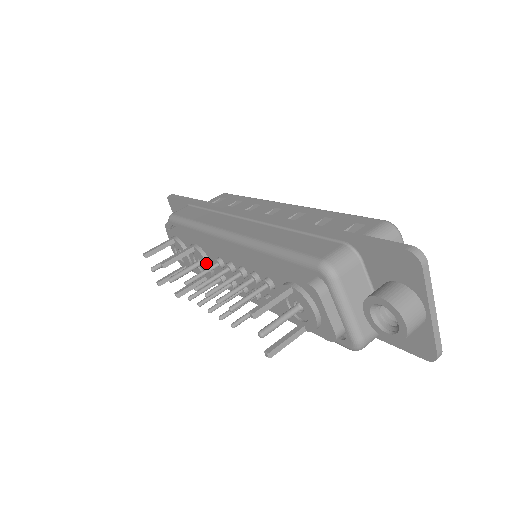
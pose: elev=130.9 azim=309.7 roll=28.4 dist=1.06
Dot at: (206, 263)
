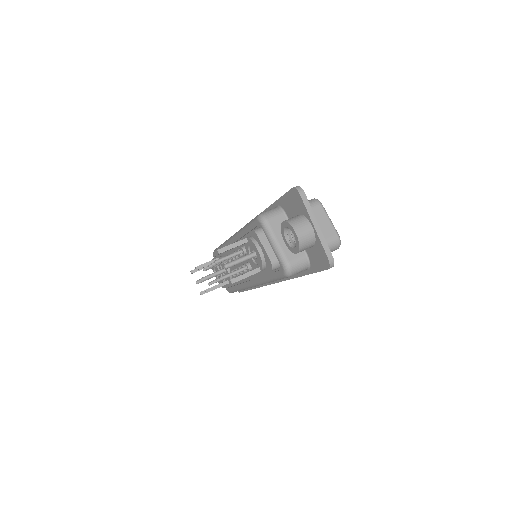
Dot at: occluded
